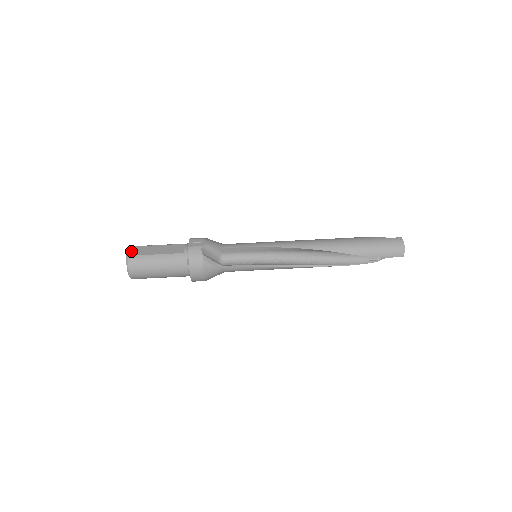
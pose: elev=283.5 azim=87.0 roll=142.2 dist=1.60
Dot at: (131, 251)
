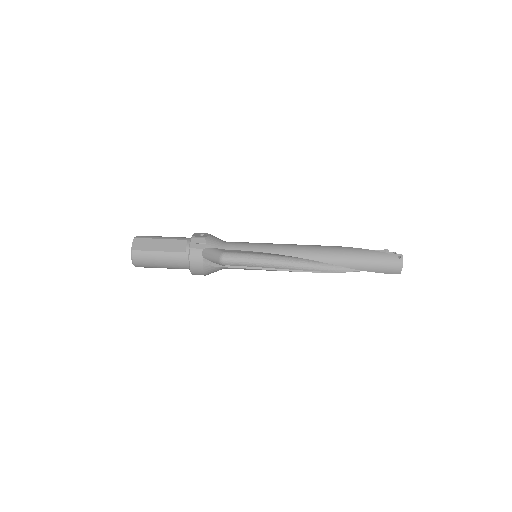
Dot at: (135, 244)
